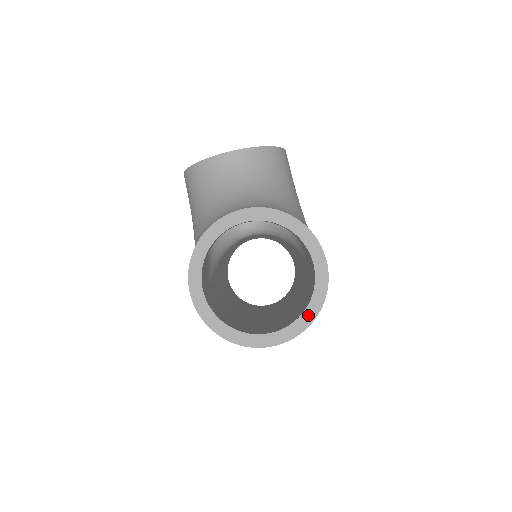
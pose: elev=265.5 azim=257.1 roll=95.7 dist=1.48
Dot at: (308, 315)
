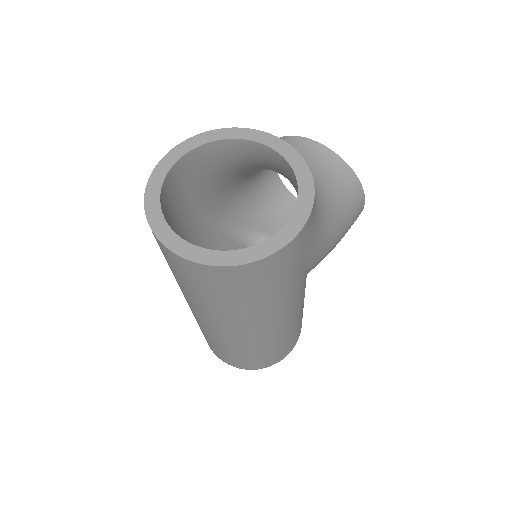
Dot at: (234, 256)
